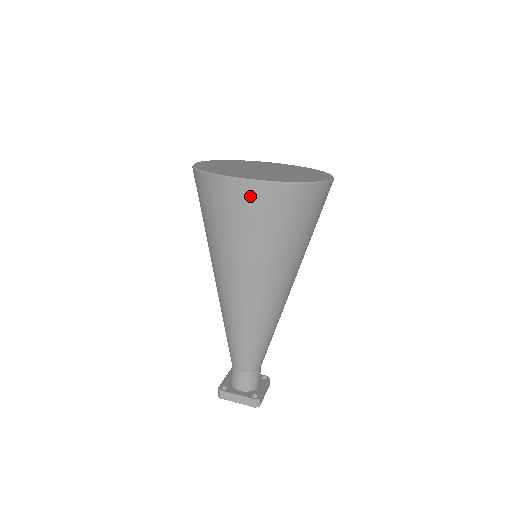
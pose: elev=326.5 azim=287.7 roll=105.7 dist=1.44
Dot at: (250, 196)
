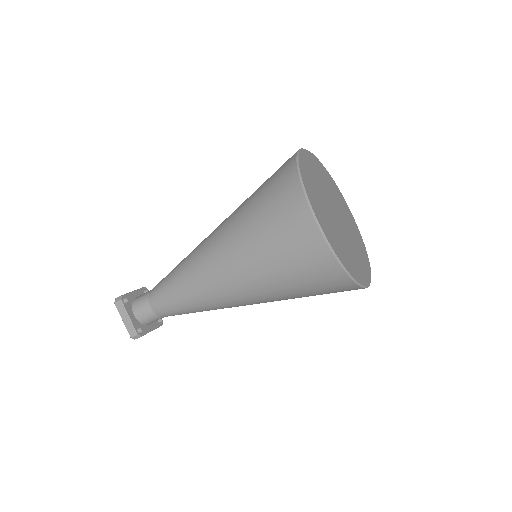
Dot at: (308, 241)
